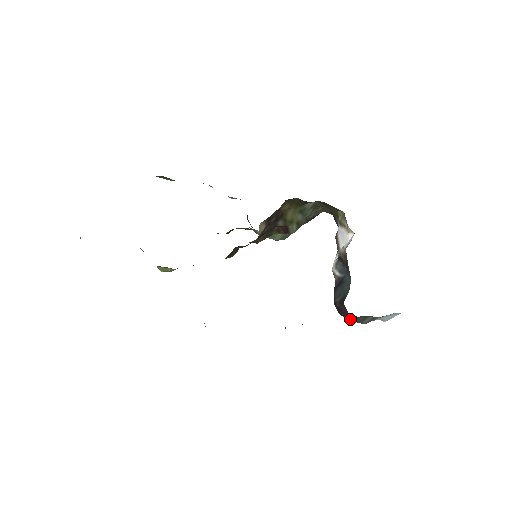
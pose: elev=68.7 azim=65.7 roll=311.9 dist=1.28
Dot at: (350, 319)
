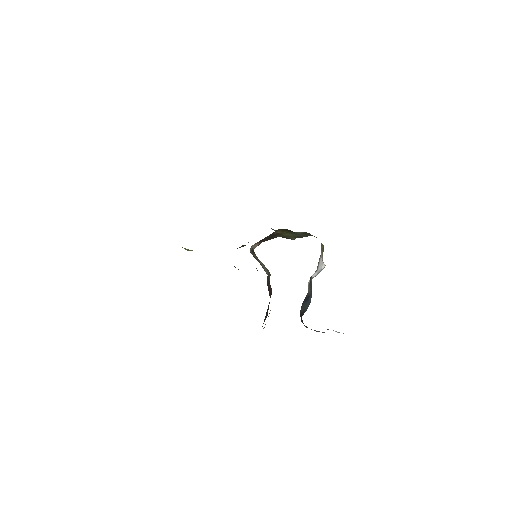
Dot at: occluded
